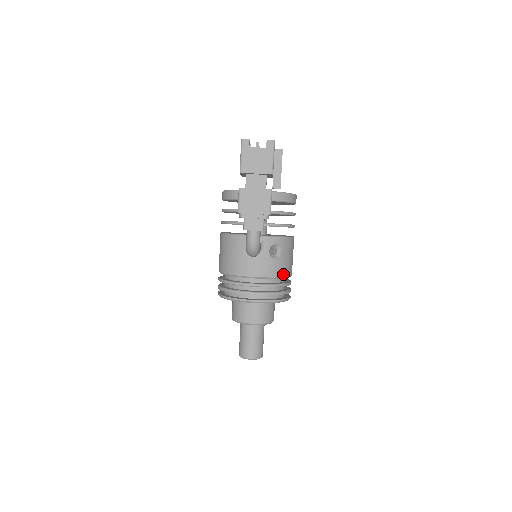
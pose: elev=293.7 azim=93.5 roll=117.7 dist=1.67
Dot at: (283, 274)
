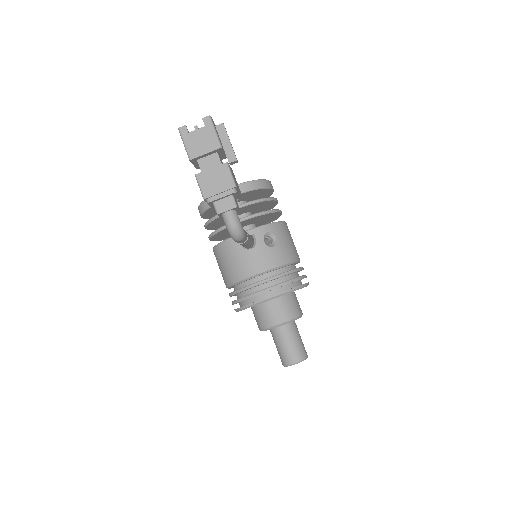
Dot at: (289, 260)
